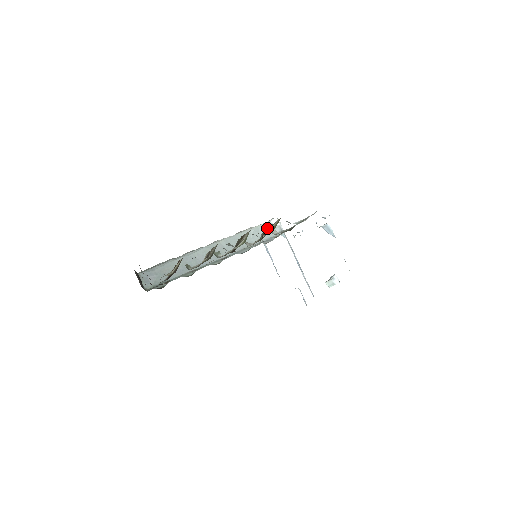
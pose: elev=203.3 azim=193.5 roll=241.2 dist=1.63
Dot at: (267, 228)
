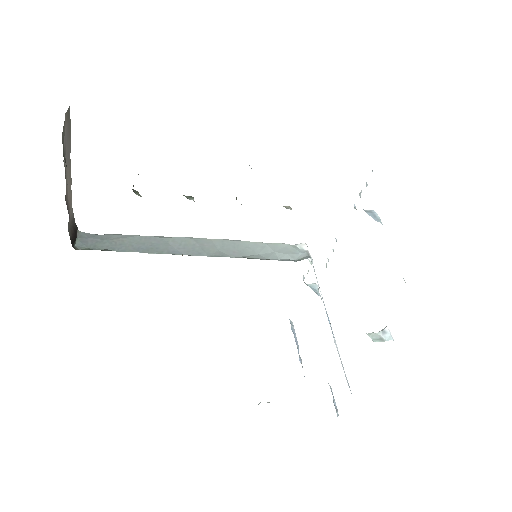
Dot at: occluded
